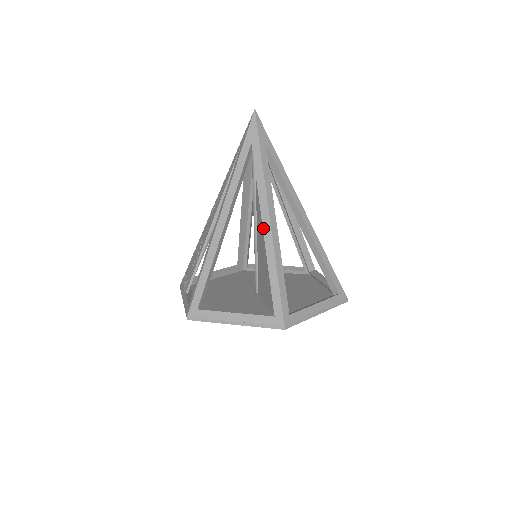
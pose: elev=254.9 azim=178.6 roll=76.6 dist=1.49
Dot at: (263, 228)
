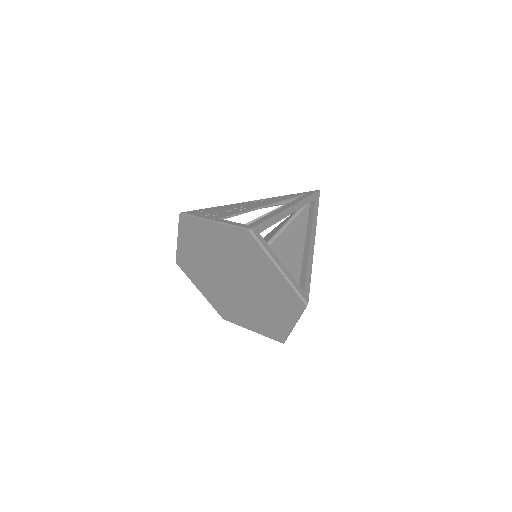
Dot at: (311, 241)
